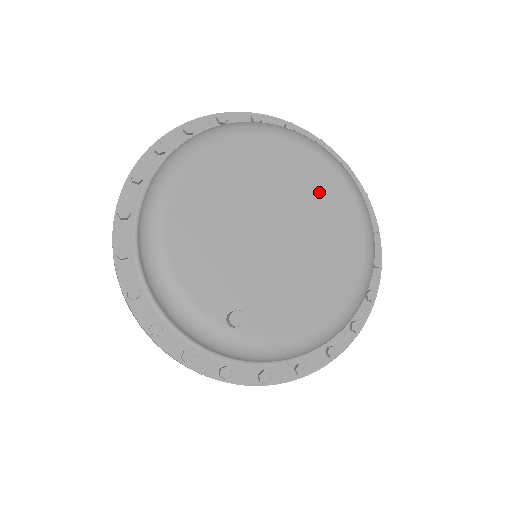
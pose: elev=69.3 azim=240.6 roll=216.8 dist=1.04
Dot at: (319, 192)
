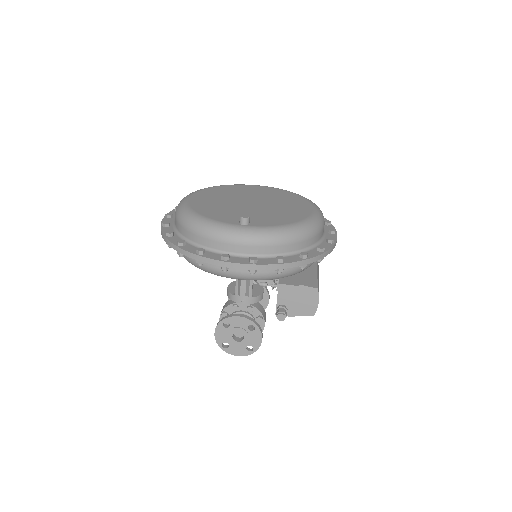
Dot at: (272, 193)
